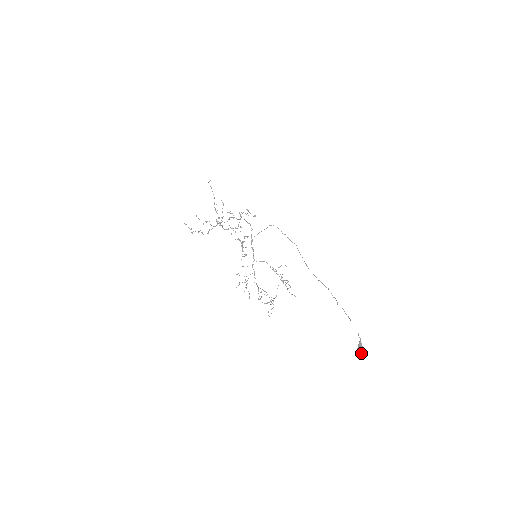
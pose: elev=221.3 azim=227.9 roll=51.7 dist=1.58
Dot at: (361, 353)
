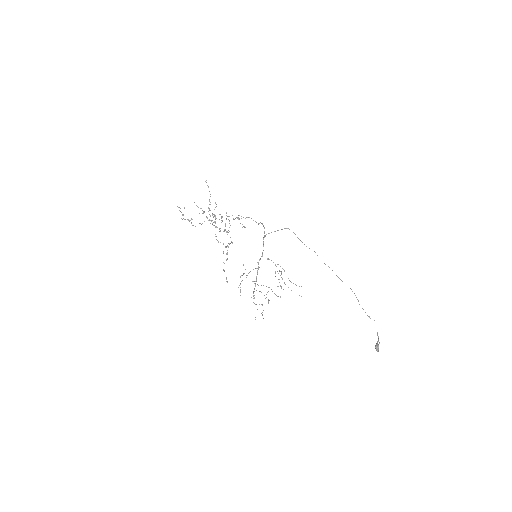
Dot at: occluded
